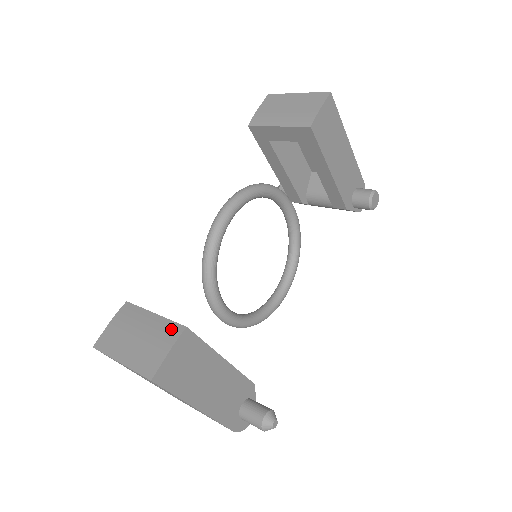
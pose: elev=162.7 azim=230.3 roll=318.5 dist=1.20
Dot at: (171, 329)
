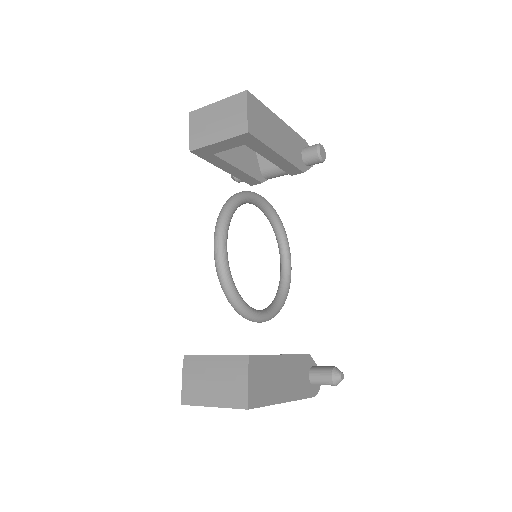
Dot at: (238, 362)
